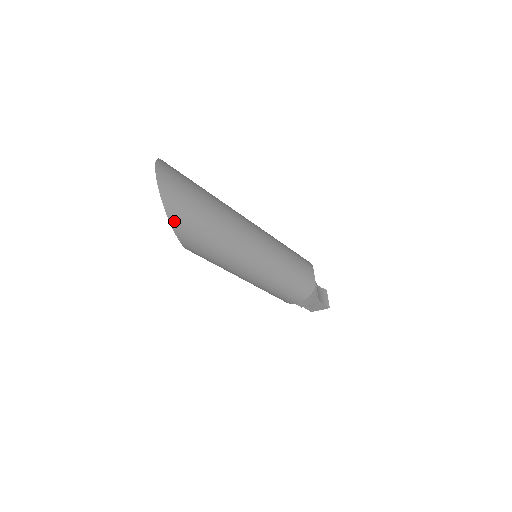
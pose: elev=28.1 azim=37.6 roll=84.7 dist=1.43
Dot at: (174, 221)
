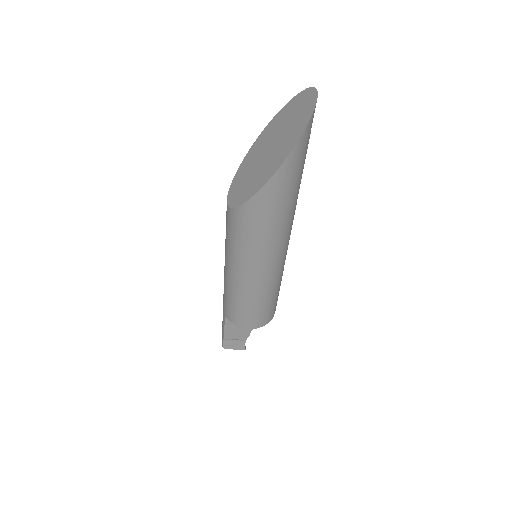
Dot at: (288, 161)
